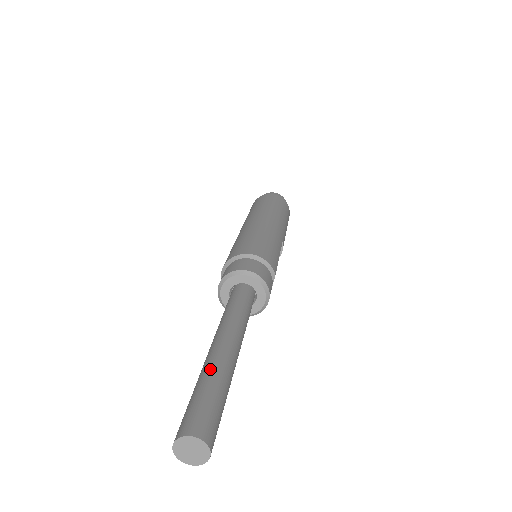
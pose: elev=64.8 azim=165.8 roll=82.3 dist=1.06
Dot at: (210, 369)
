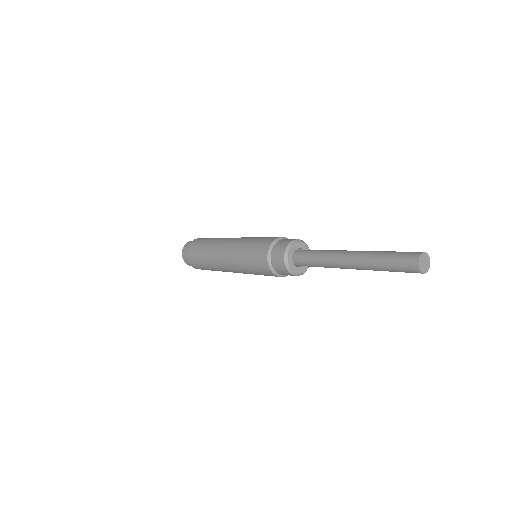
Dot at: (371, 257)
